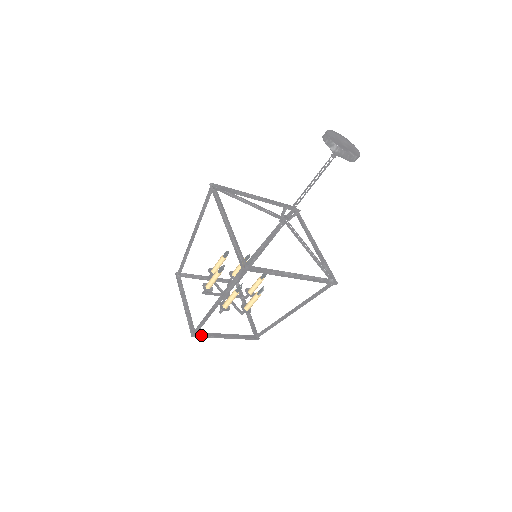
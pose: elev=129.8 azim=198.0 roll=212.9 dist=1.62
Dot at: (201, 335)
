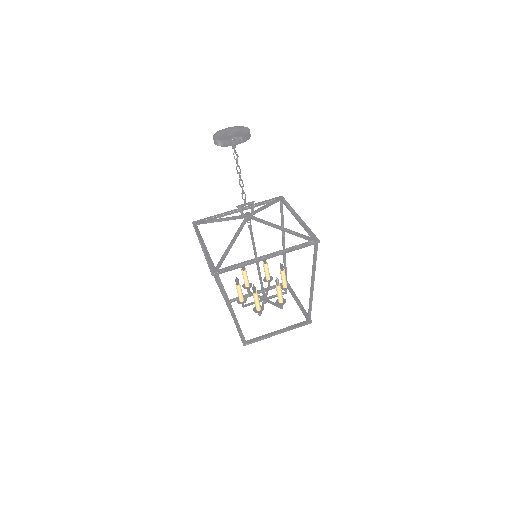
Dot at: (251, 341)
